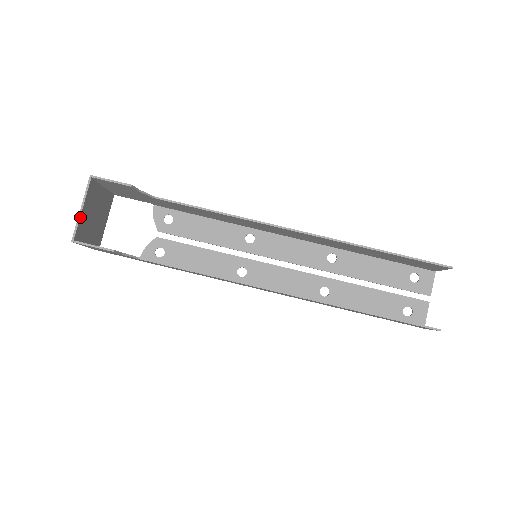
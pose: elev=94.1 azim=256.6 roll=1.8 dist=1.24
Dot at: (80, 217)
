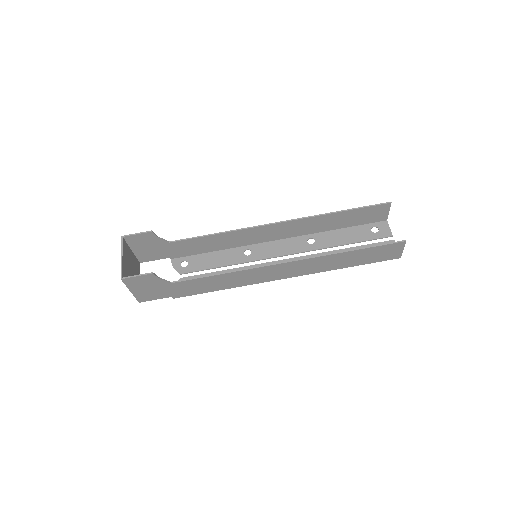
Dot at: (122, 262)
